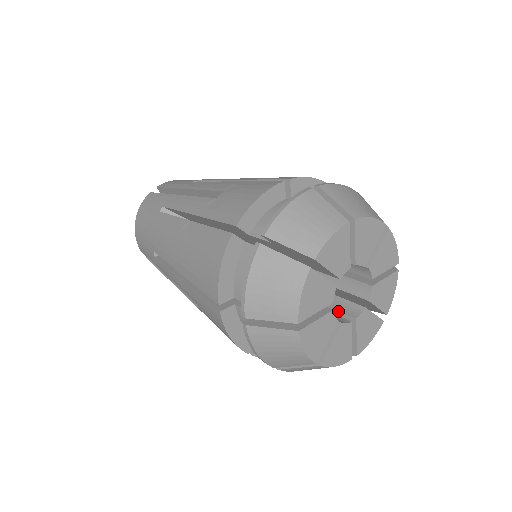
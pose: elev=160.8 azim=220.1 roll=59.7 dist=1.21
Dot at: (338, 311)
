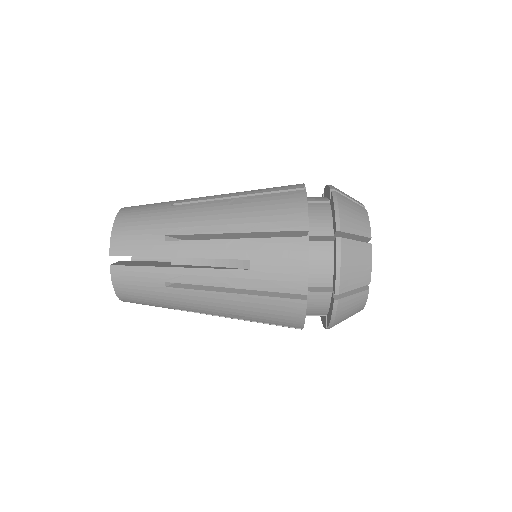
Dot at: occluded
